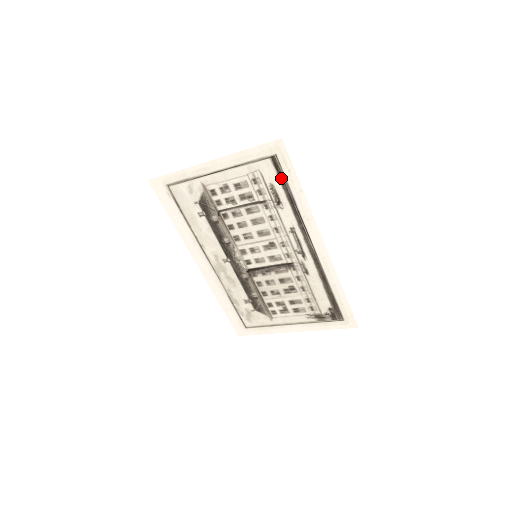
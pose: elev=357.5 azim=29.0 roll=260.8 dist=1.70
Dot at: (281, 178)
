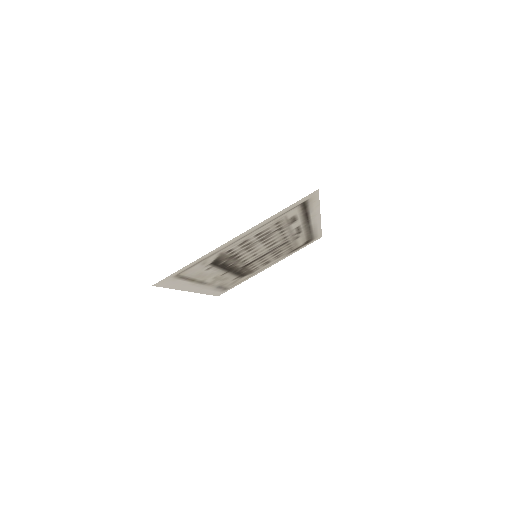
Dot at: (304, 209)
